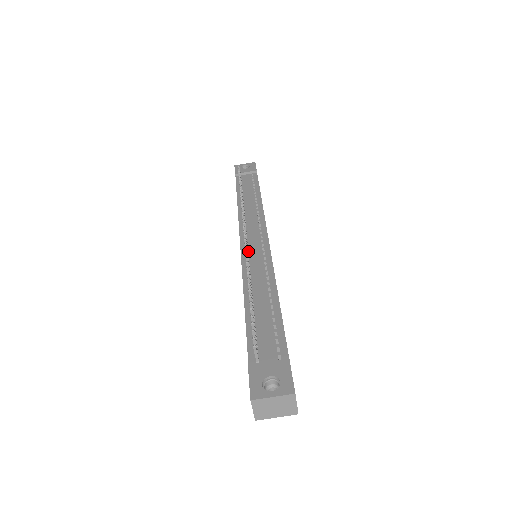
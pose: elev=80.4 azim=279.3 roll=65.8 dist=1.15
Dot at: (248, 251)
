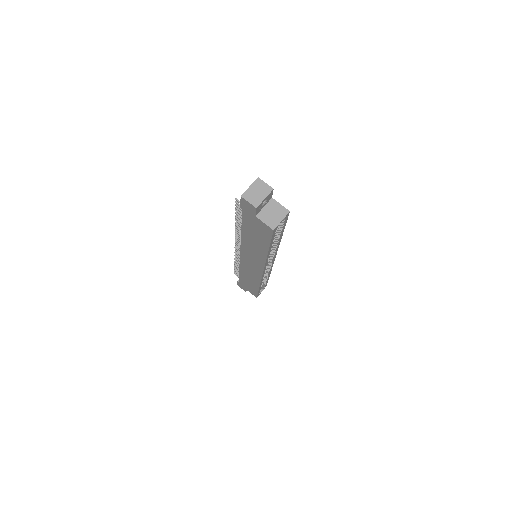
Dot at: occluded
